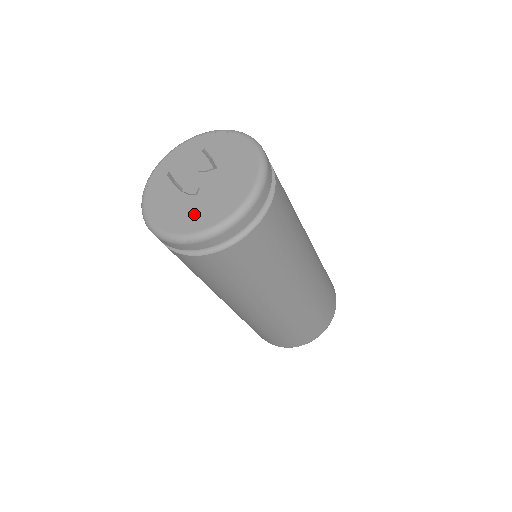
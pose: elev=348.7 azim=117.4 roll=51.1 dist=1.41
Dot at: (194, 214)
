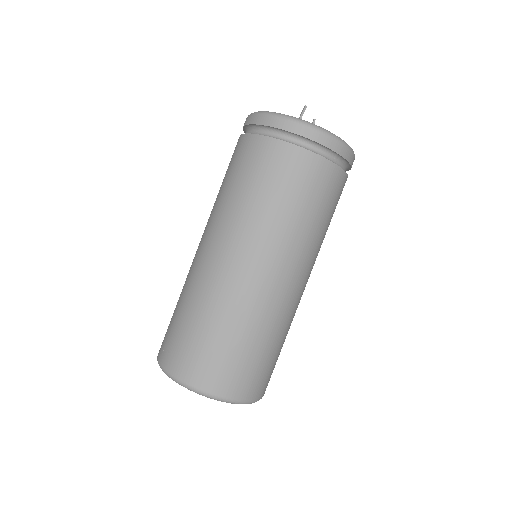
Dot at: occluded
